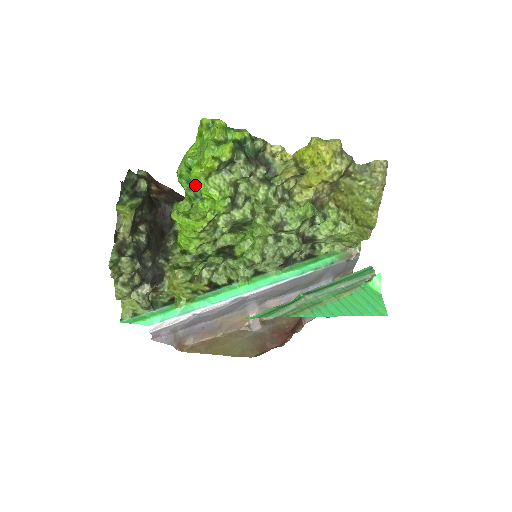
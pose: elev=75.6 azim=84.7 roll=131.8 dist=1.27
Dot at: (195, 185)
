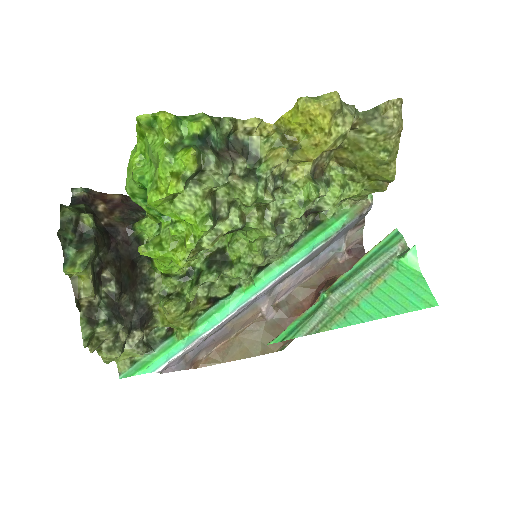
Dot at: occluded
